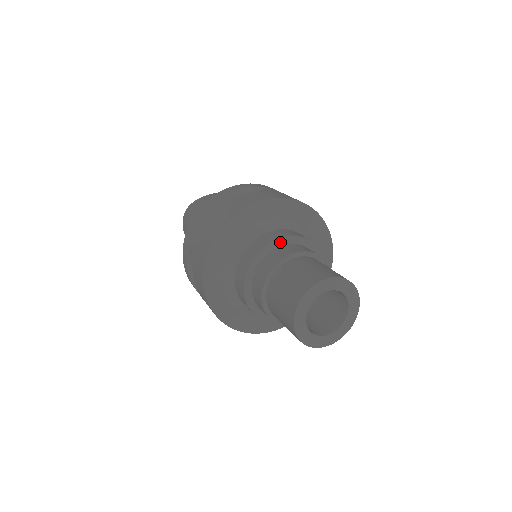
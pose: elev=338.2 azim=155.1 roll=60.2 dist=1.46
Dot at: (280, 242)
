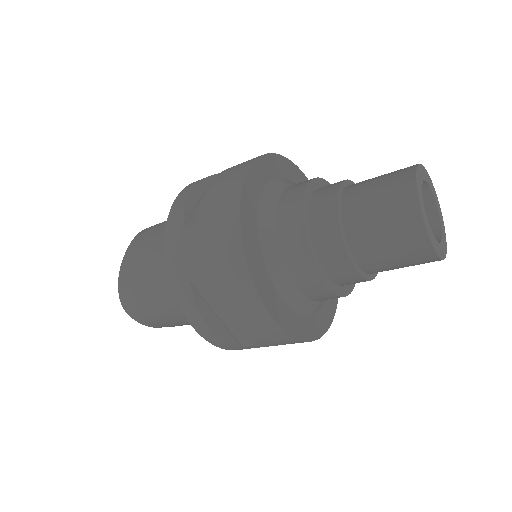
Dot at: occluded
